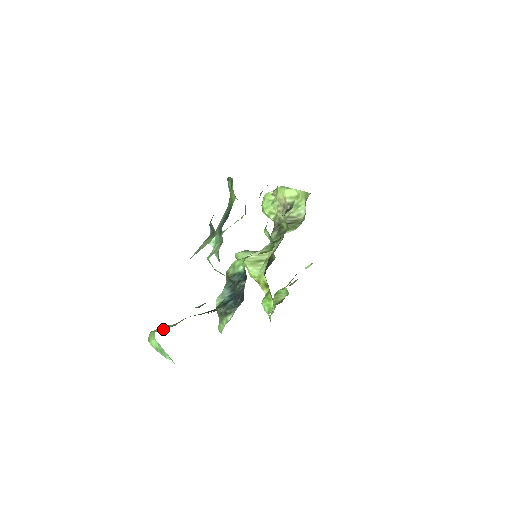
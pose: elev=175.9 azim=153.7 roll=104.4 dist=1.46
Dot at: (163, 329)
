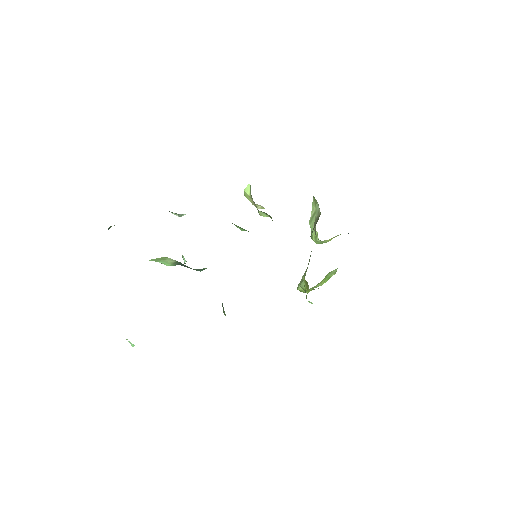
Dot at: occluded
